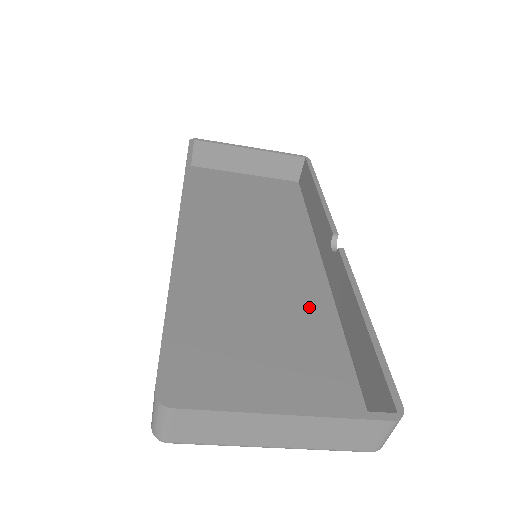
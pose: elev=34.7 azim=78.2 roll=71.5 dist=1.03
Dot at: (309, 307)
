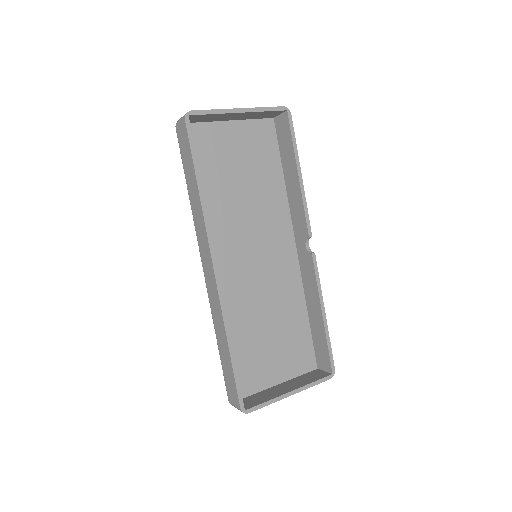
Dot at: (288, 289)
